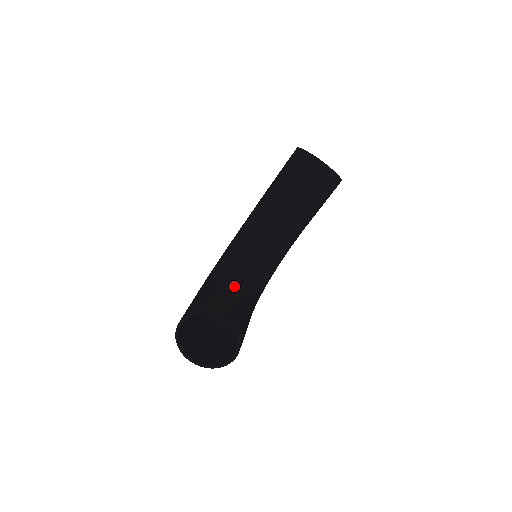
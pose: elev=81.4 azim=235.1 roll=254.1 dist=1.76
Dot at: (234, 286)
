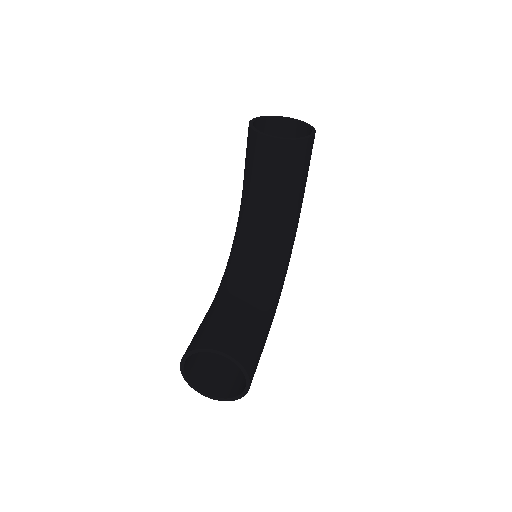
Dot at: (233, 303)
